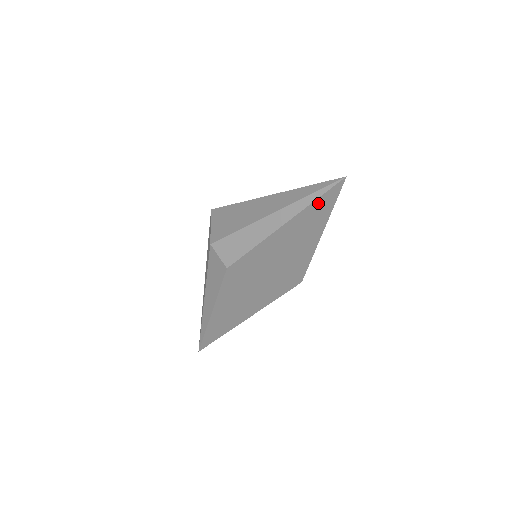
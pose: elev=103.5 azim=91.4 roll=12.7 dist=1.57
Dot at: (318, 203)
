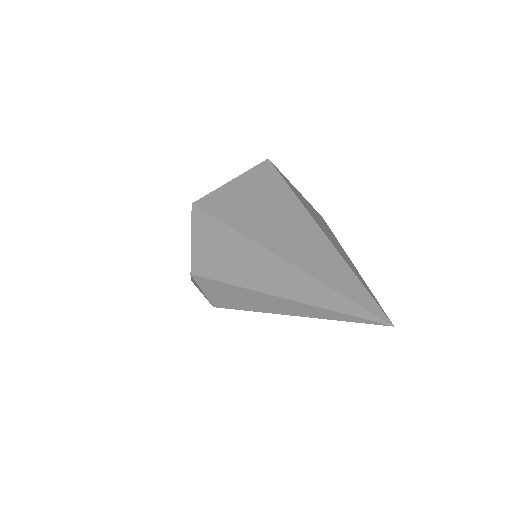
Dot at: occluded
